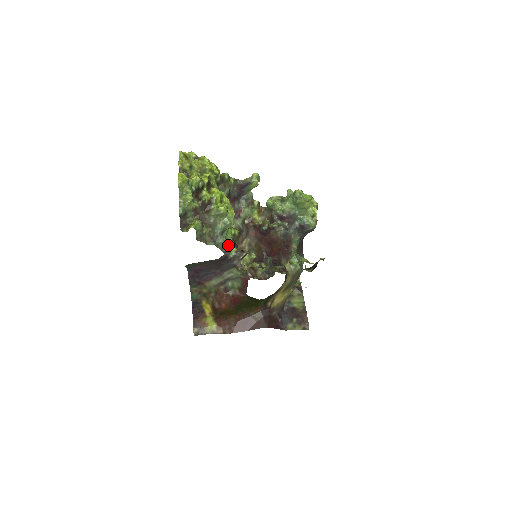
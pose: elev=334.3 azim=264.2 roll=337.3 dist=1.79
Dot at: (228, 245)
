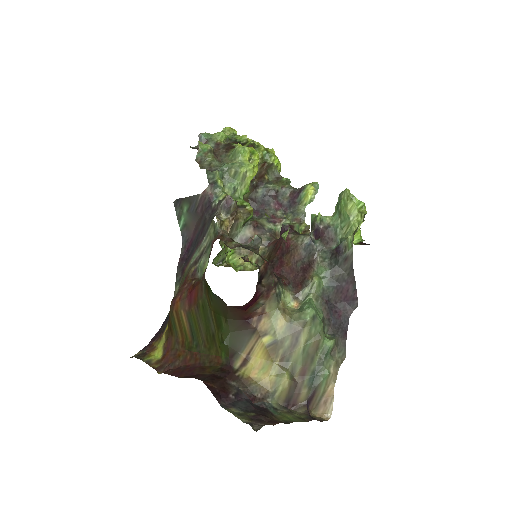
Dot at: (219, 181)
